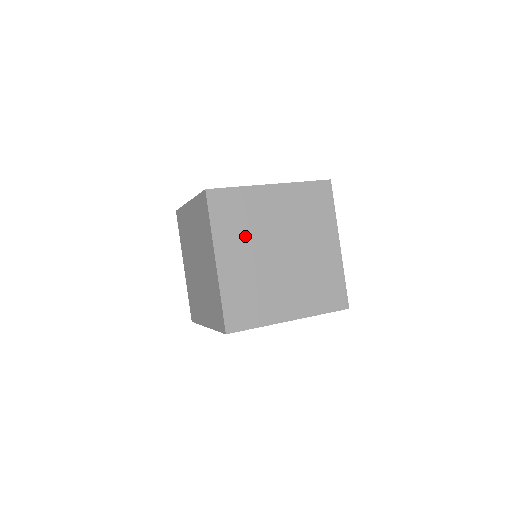
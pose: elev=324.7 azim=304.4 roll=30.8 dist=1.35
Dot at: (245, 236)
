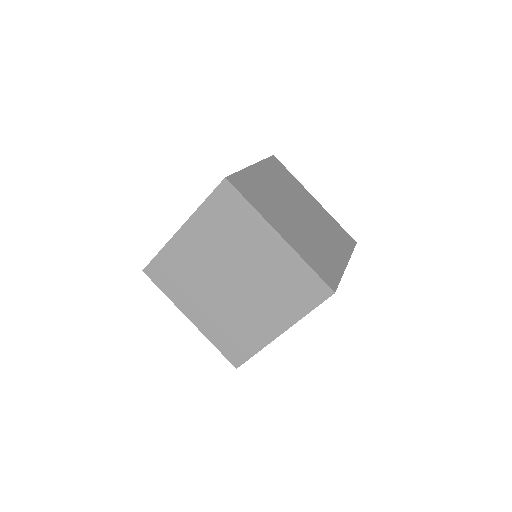
Dot at: (281, 185)
